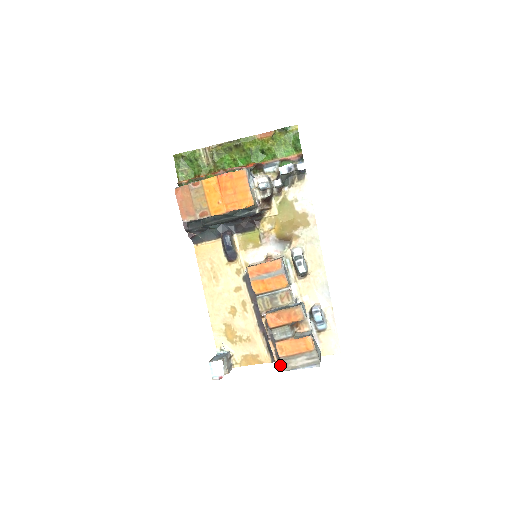
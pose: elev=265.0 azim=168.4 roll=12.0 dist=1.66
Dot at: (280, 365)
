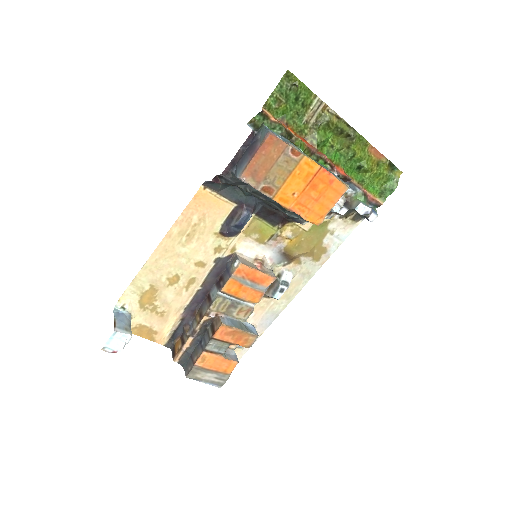
Dot at: (179, 362)
